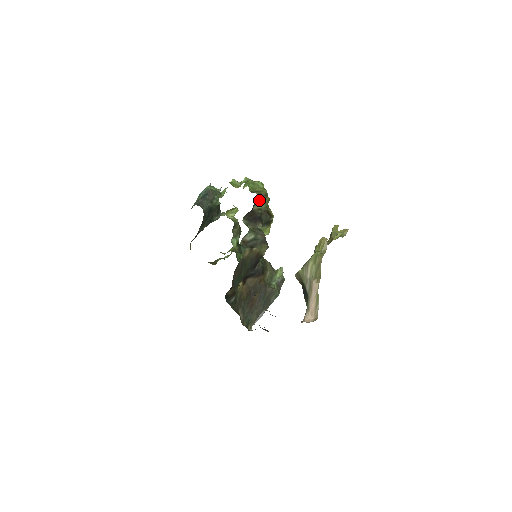
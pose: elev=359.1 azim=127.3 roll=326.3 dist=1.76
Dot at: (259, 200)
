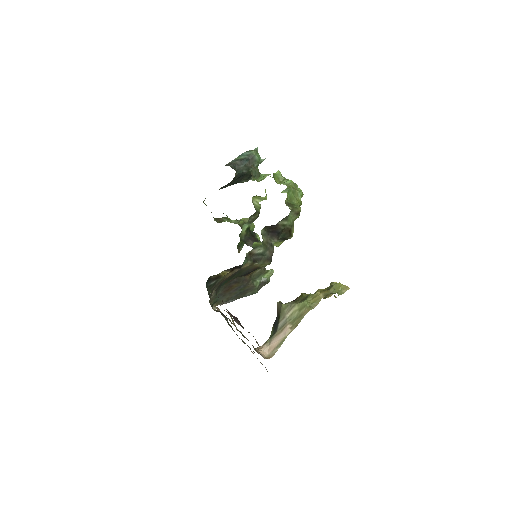
Dot at: (289, 216)
